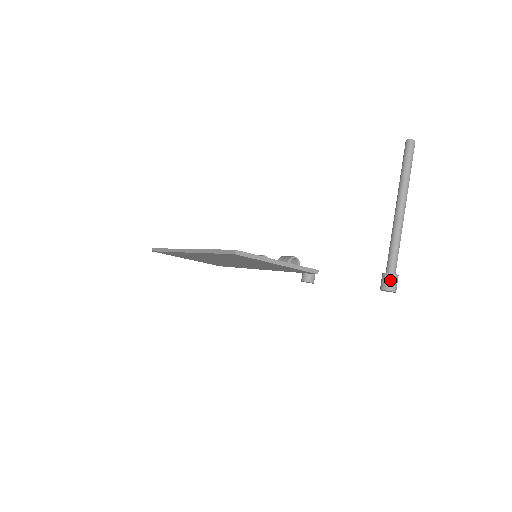
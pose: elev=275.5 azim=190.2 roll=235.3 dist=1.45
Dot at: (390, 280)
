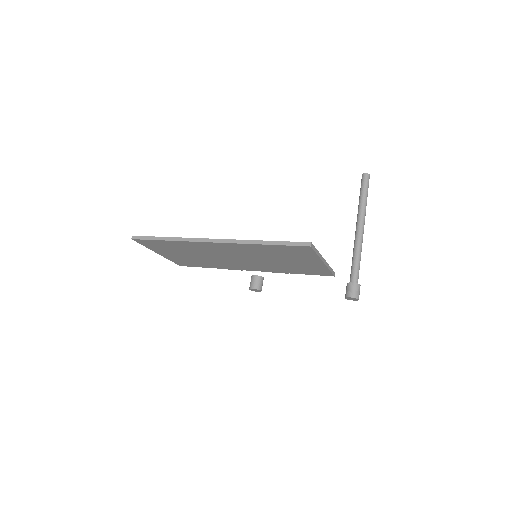
Dot at: (357, 289)
